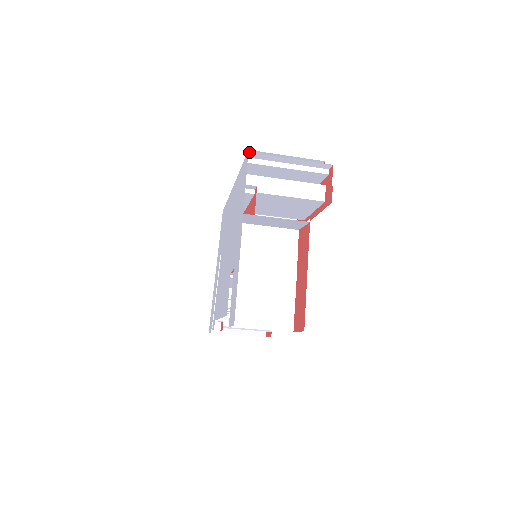
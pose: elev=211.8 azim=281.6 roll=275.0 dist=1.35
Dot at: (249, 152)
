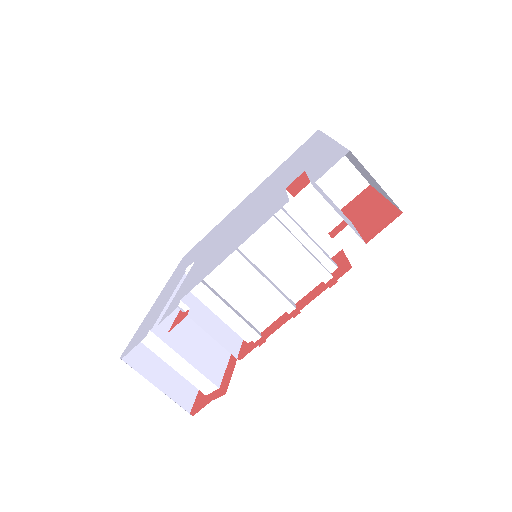
Dot at: (319, 130)
